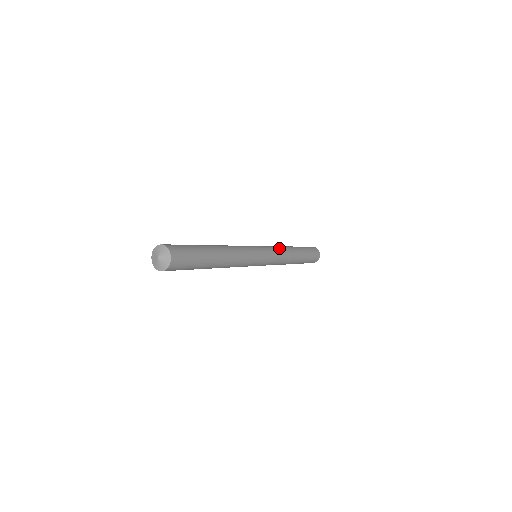
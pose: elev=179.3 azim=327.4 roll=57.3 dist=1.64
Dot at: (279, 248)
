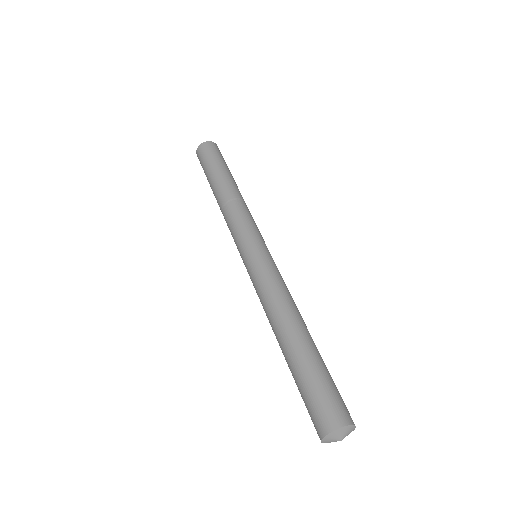
Dot at: (243, 212)
